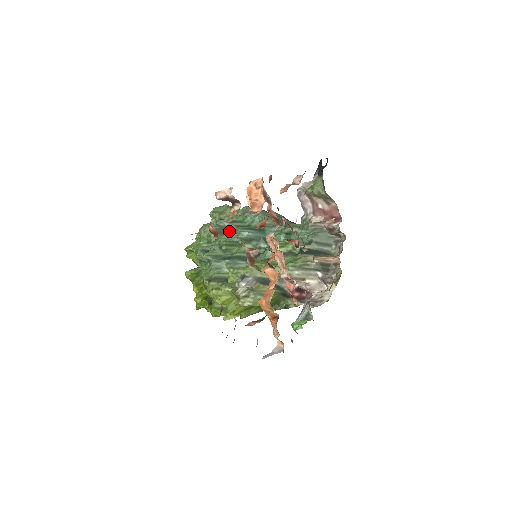
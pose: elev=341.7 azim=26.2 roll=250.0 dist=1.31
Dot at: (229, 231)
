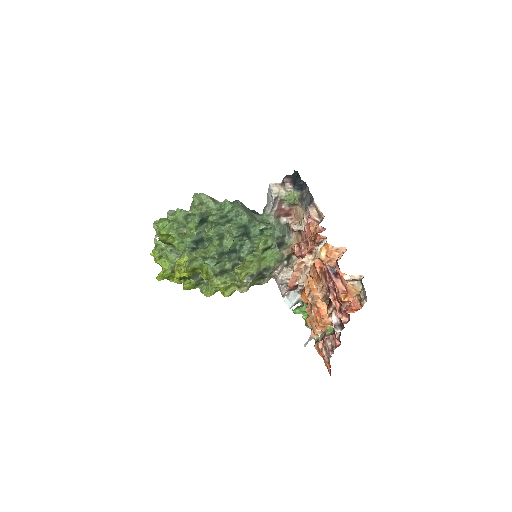
Dot at: (217, 225)
